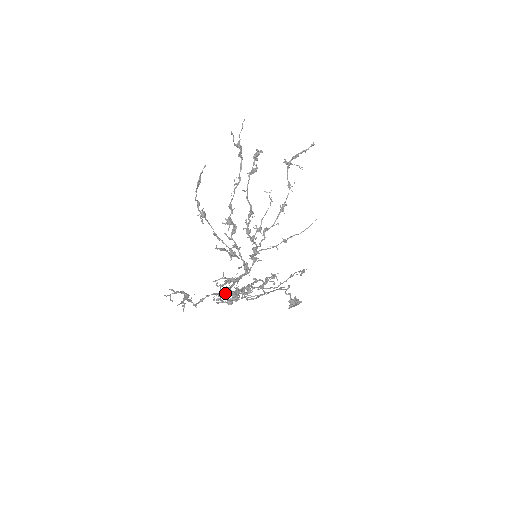
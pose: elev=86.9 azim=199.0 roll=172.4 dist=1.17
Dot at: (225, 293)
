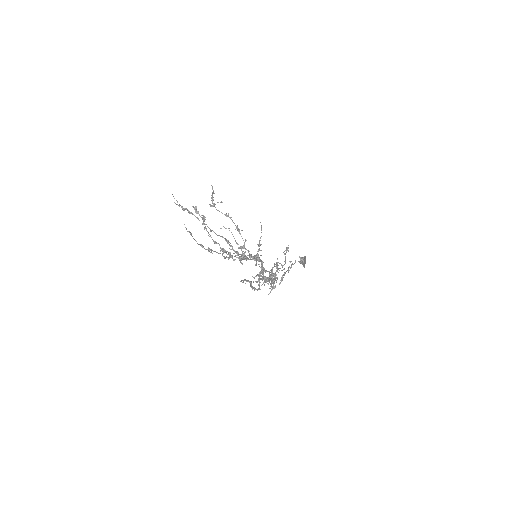
Dot at: (265, 277)
